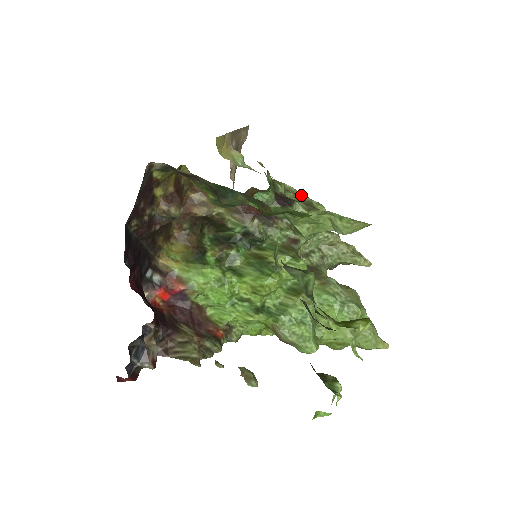
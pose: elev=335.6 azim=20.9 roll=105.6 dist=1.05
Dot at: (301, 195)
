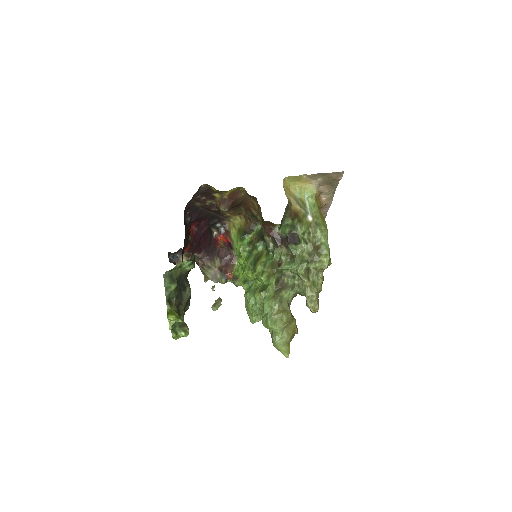
Dot at: (323, 241)
